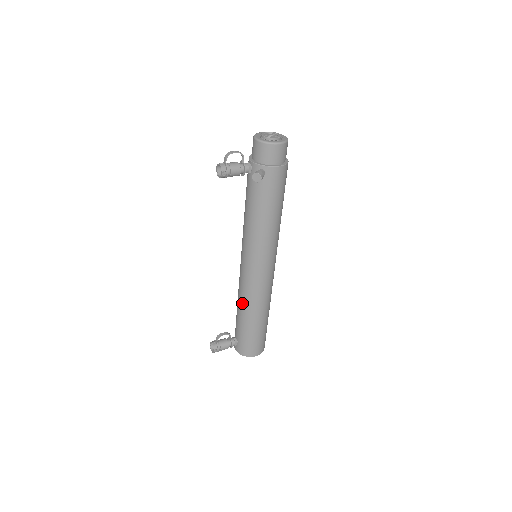
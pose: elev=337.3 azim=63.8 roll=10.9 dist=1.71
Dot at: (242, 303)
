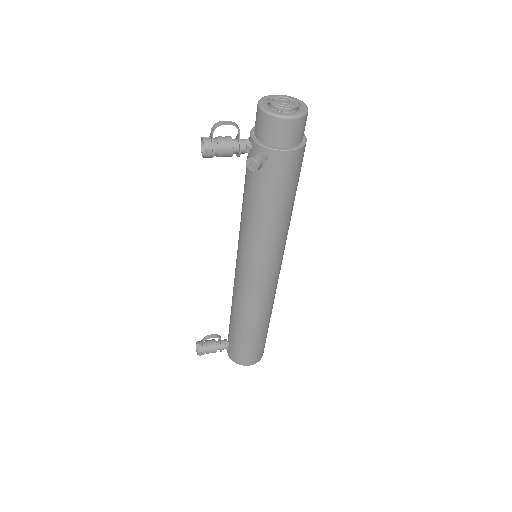
Dot at: (235, 308)
